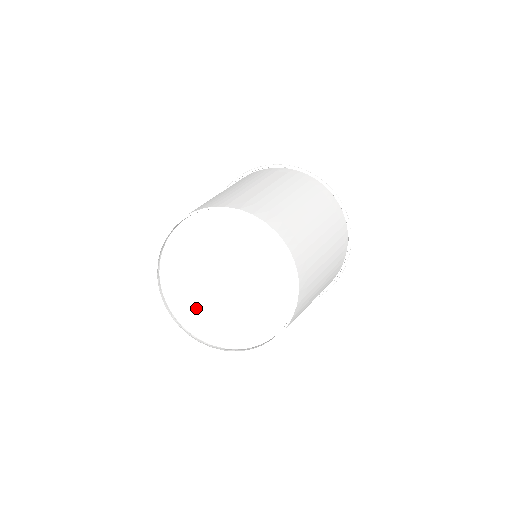
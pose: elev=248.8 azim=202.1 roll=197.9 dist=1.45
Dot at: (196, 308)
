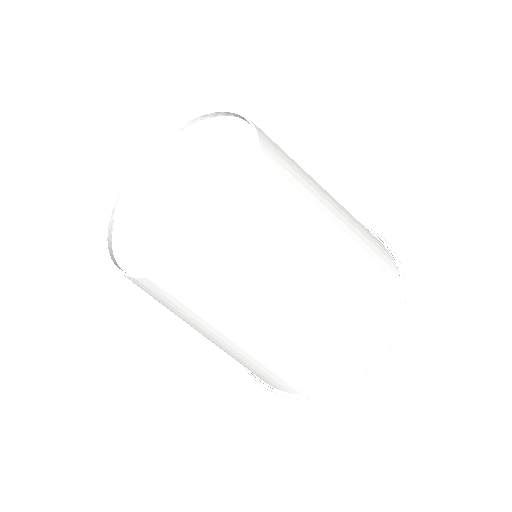
Dot at: (143, 240)
